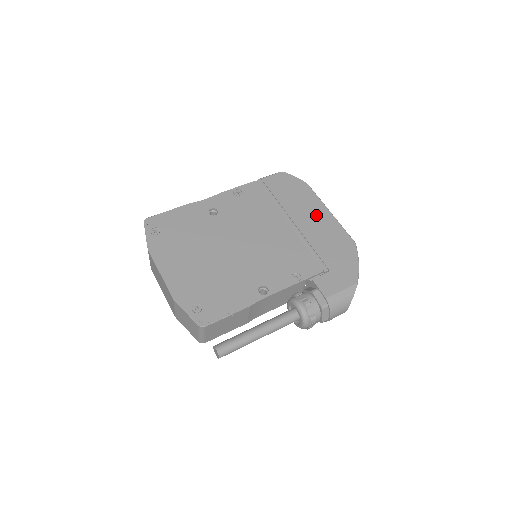
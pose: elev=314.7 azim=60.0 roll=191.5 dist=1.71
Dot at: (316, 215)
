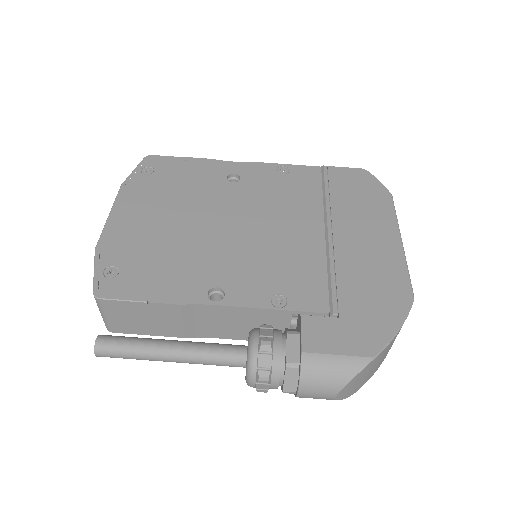
Dot at: (375, 236)
